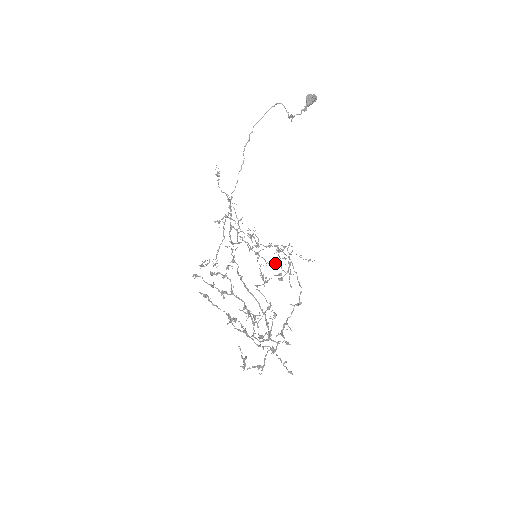
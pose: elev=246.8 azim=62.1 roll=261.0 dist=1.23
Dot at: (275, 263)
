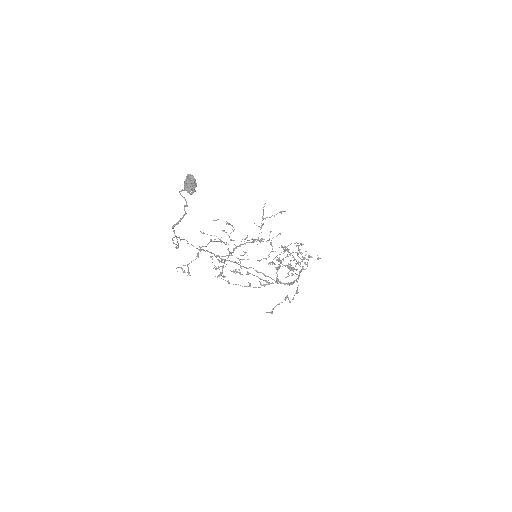
Dot at: (272, 249)
